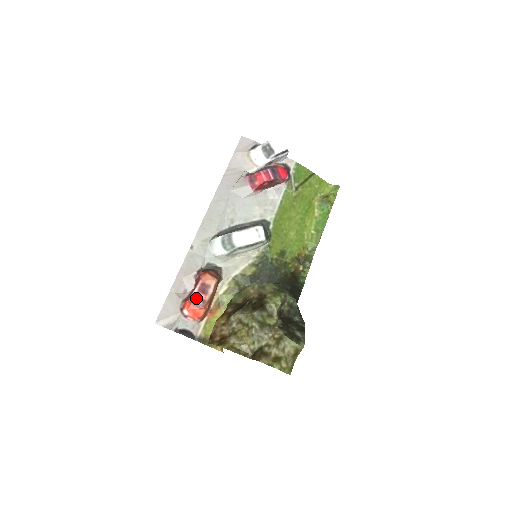
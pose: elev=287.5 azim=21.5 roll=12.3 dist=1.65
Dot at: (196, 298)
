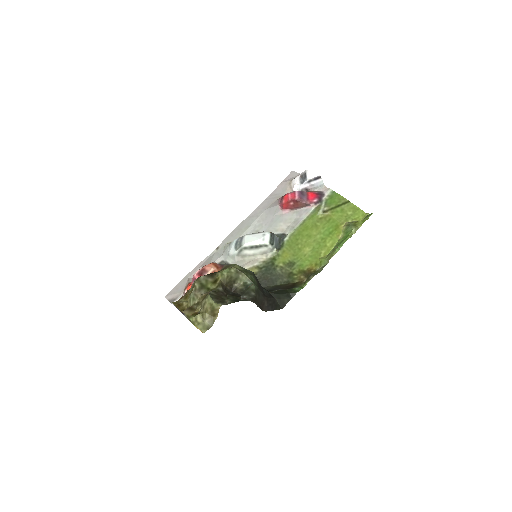
Dot at: occluded
